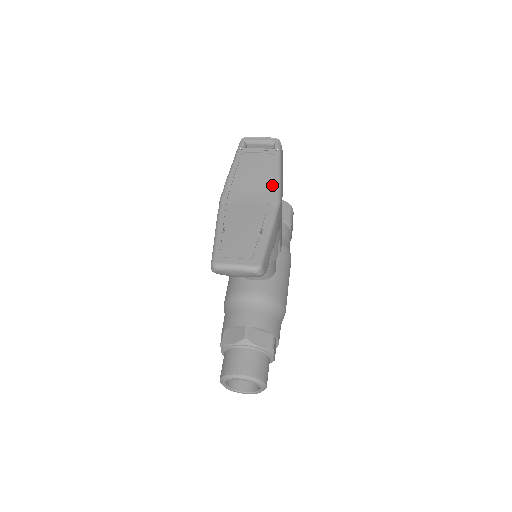
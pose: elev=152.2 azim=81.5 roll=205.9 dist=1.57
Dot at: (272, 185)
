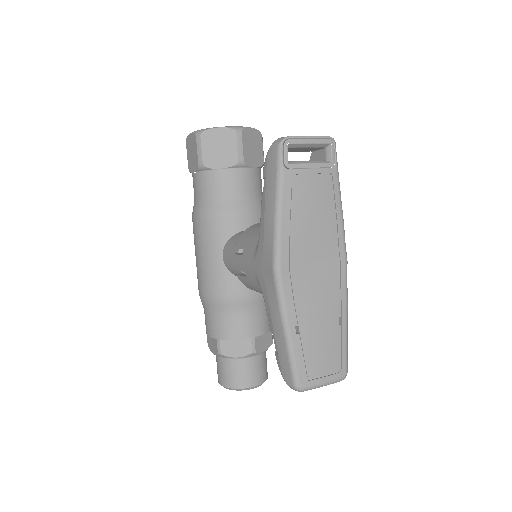
Dot at: (337, 236)
